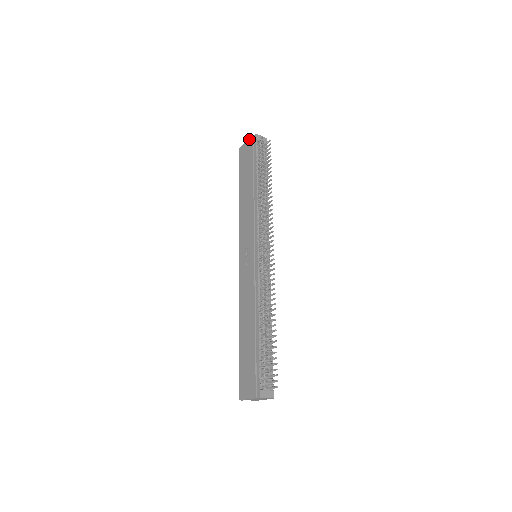
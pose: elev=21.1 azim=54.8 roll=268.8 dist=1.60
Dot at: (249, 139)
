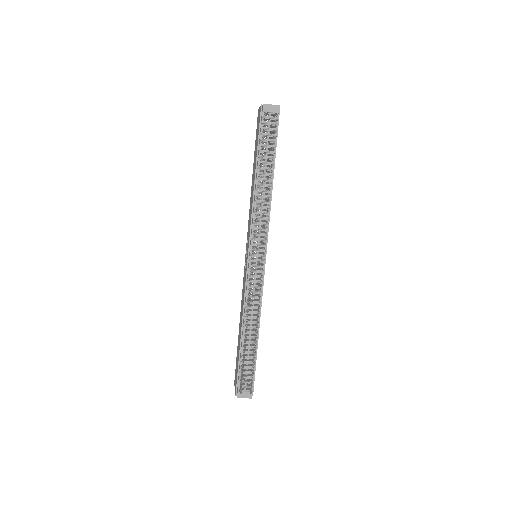
Dot at: (260, 107)
